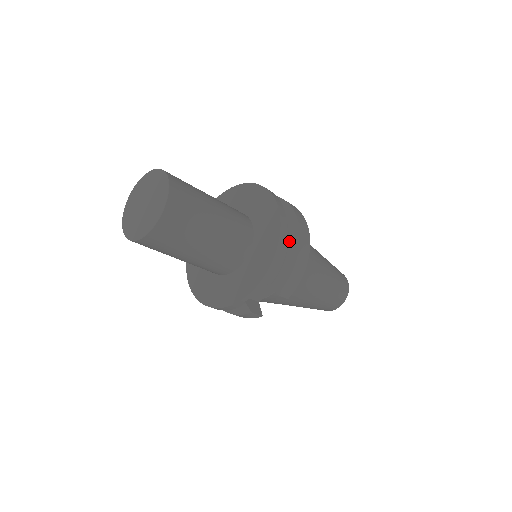
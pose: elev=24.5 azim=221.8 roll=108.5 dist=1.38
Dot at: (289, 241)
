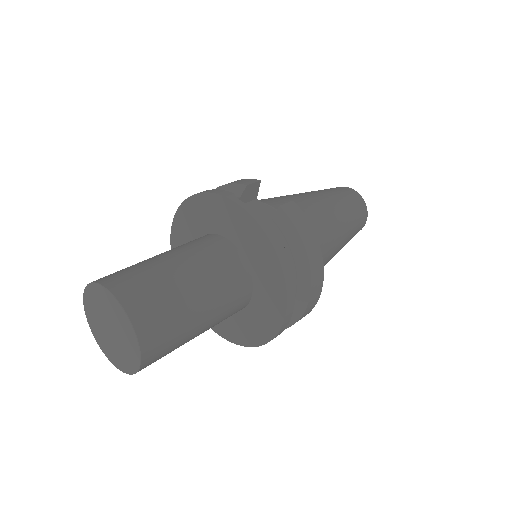
Dot at: occluded
